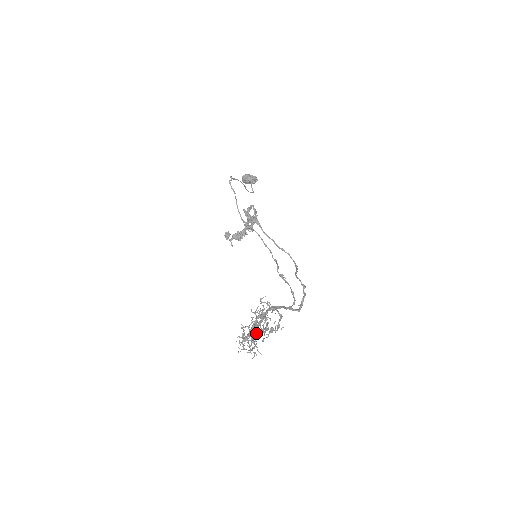
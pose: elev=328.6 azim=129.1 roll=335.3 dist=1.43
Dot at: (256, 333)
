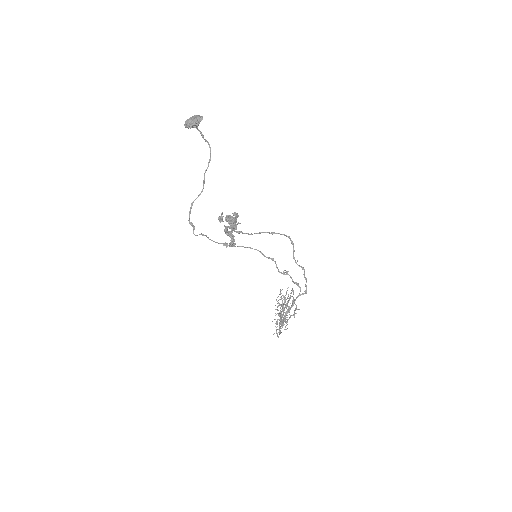
Dot at: (285, 300)
